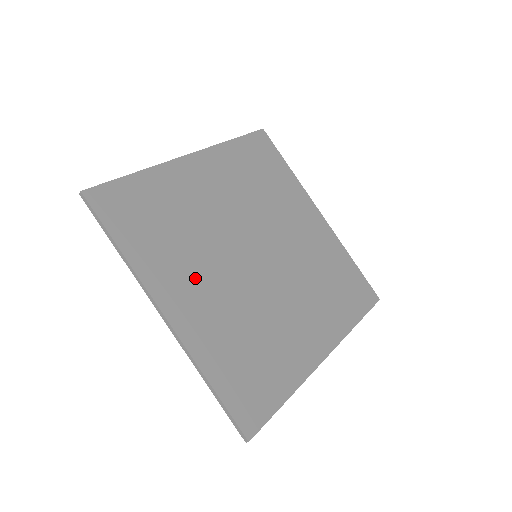
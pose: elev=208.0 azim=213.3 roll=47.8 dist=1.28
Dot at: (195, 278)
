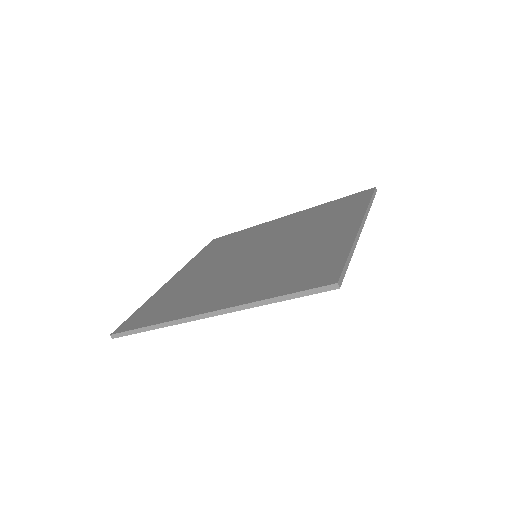
Dot at: (217, 291)
